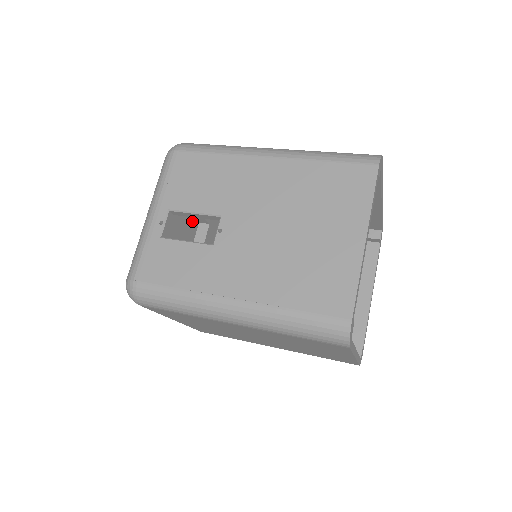
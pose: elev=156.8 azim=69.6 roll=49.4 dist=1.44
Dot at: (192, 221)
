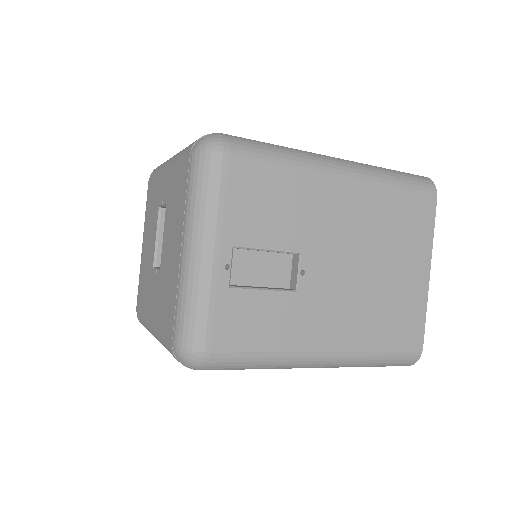
Dot at: occluded
